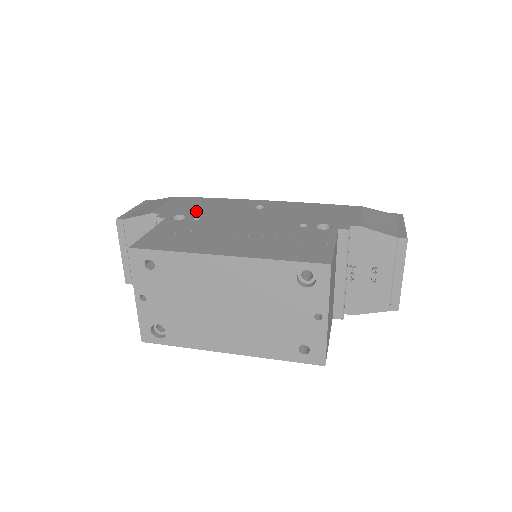
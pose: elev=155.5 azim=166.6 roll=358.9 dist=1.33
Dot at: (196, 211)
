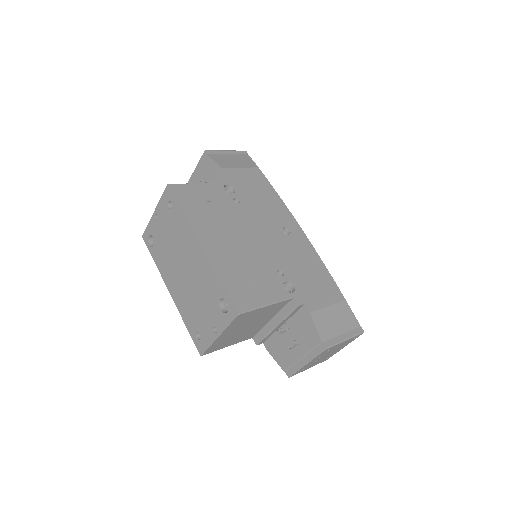
Dot at: (247, 194)
